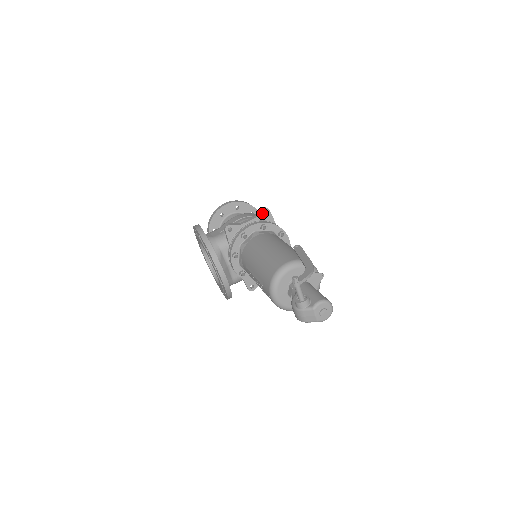
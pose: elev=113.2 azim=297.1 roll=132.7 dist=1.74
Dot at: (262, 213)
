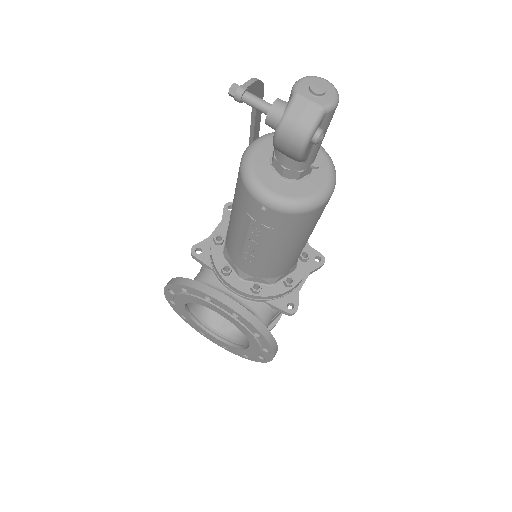
Dot at: (226, 211)
